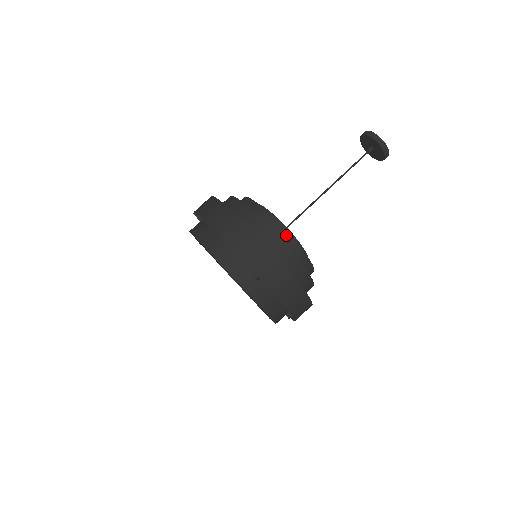
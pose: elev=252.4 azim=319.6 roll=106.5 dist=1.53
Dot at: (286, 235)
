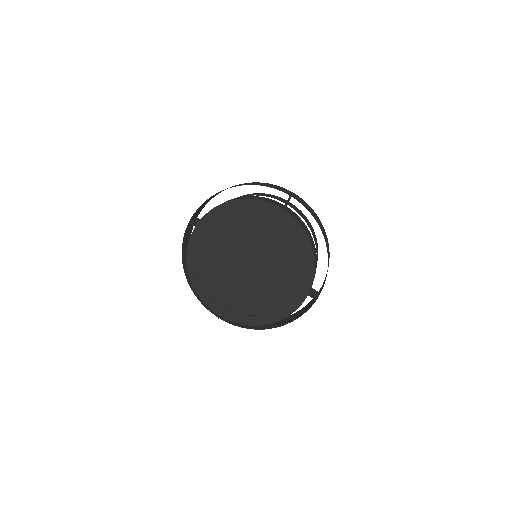
Dot at: occluded
